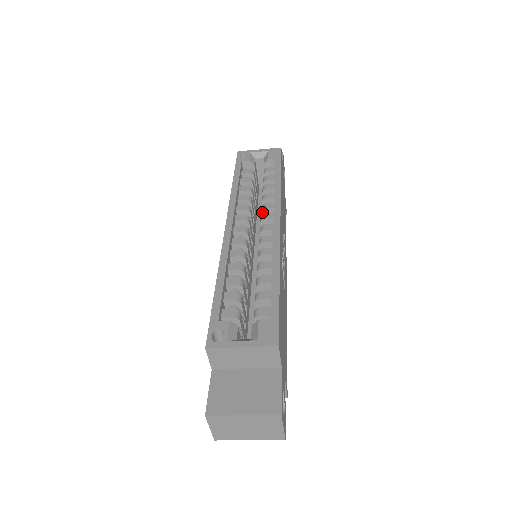
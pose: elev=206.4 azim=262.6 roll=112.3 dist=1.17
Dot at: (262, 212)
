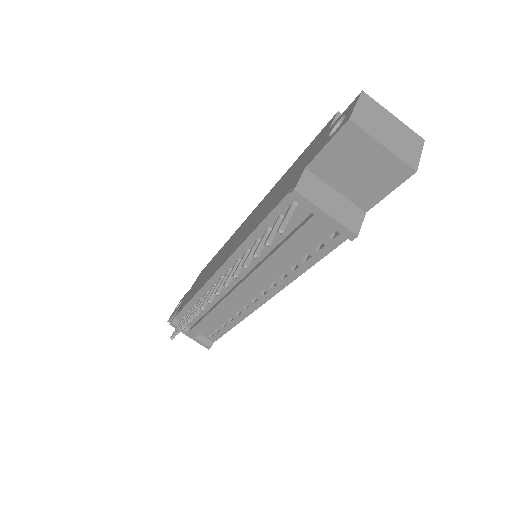
Dot at: occluded
